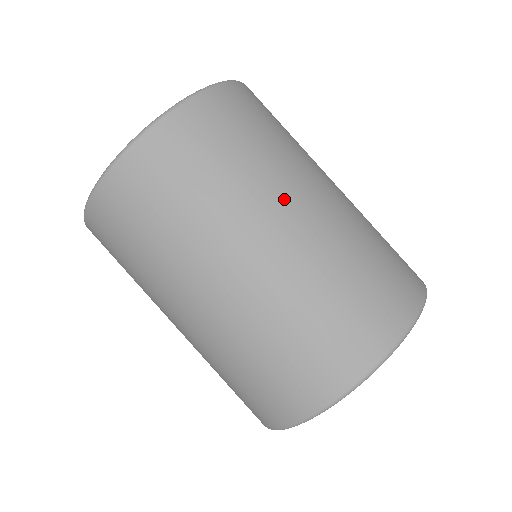
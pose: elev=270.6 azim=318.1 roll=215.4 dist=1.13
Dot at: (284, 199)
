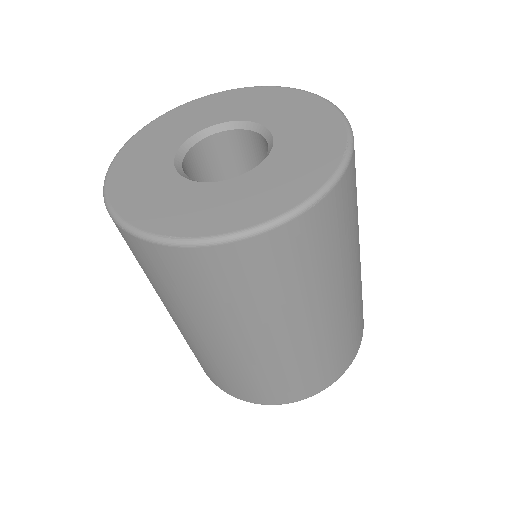
Dot at: (339, 290)
